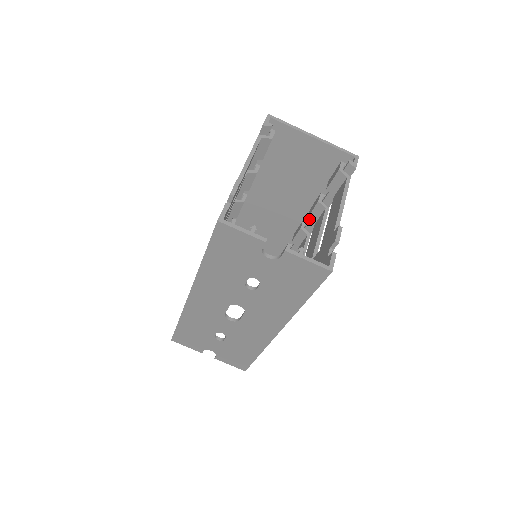
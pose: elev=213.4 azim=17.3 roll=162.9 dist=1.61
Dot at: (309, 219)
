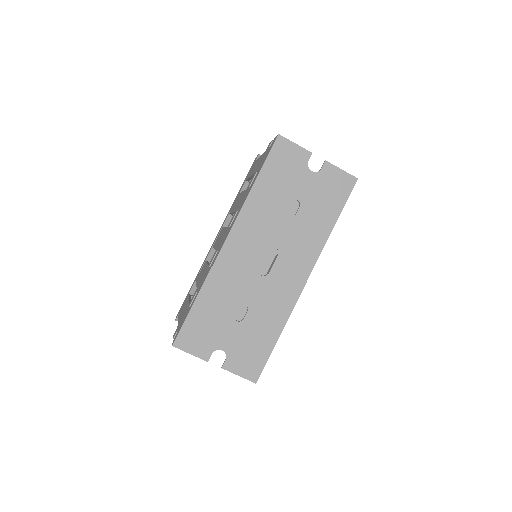
Dot at: occluded
